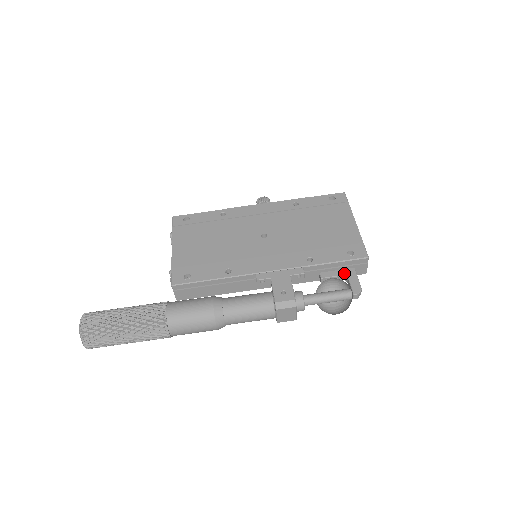
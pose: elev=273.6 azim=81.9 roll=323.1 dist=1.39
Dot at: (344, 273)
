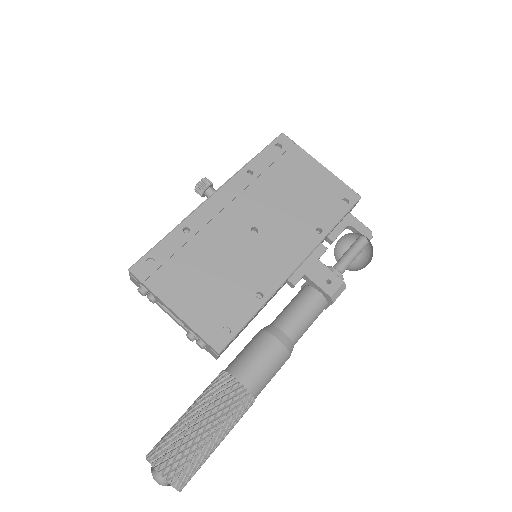
Dot at: (346, 223)
